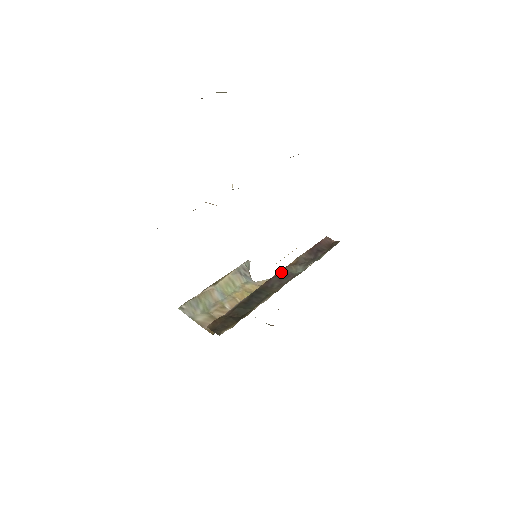
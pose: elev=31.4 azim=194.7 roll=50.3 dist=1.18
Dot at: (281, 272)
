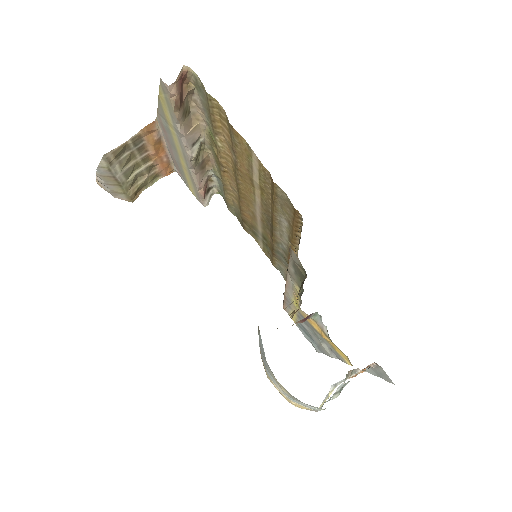
Dot at: occluded
